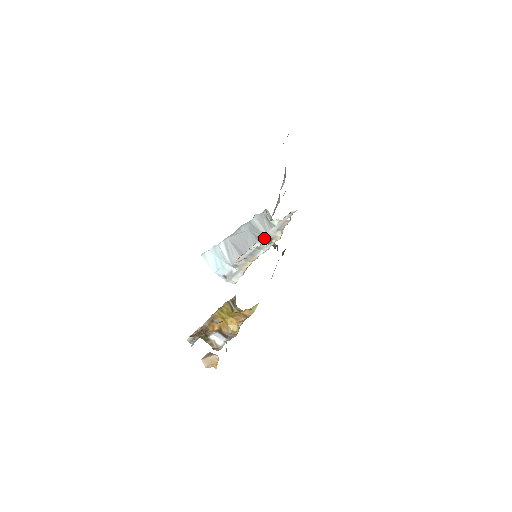
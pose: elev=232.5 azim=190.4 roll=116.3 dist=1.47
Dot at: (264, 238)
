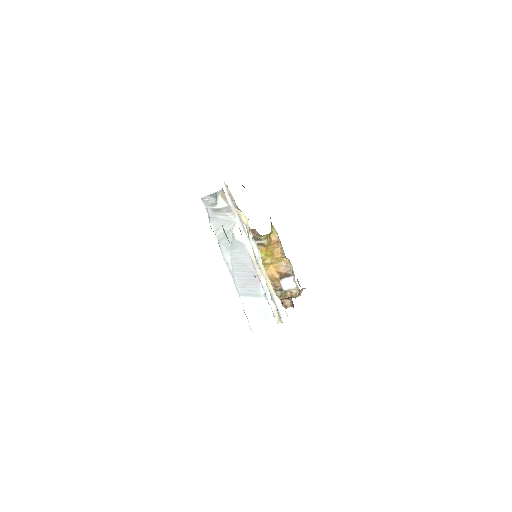
Dot at: (257, 266)
